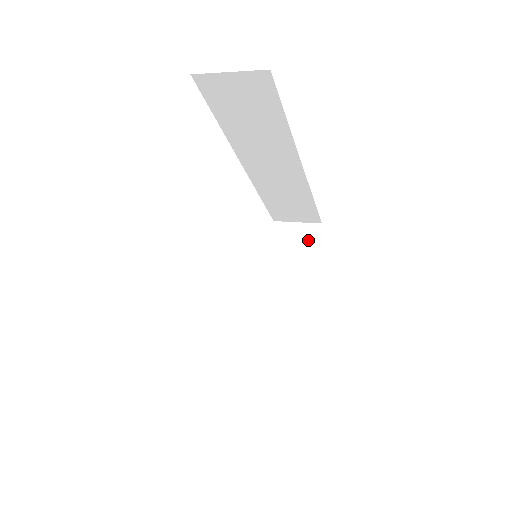
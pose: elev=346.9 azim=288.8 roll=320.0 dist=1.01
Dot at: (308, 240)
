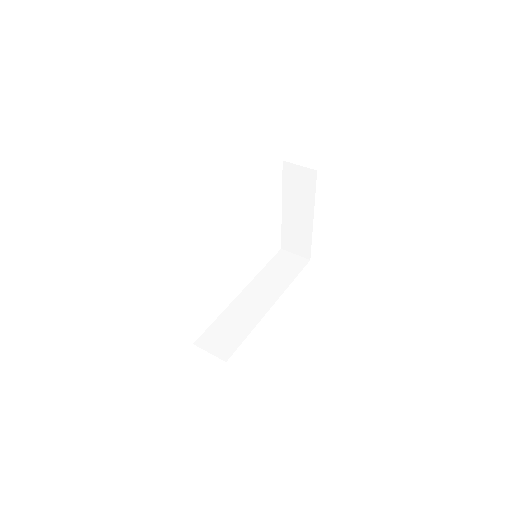
Dot at: (308, 181)
